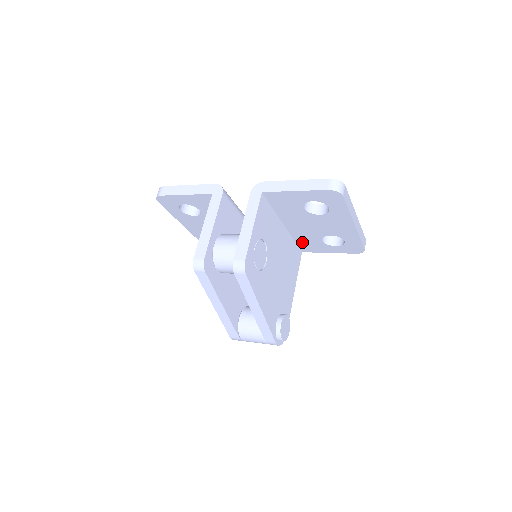
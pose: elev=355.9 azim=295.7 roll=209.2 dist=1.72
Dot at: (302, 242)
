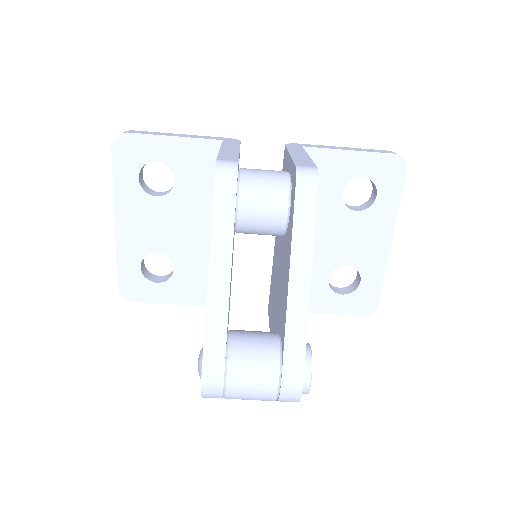
Dot at: occluded
